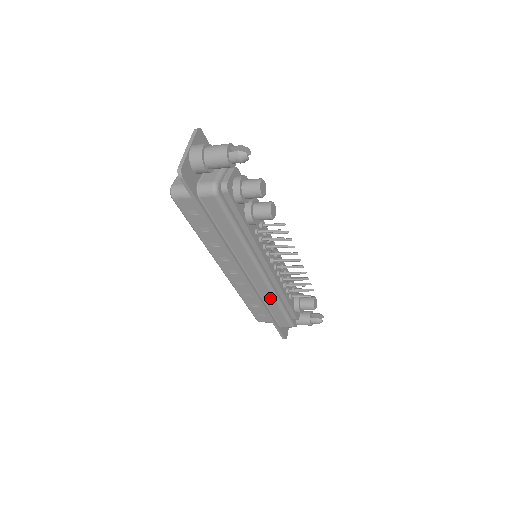
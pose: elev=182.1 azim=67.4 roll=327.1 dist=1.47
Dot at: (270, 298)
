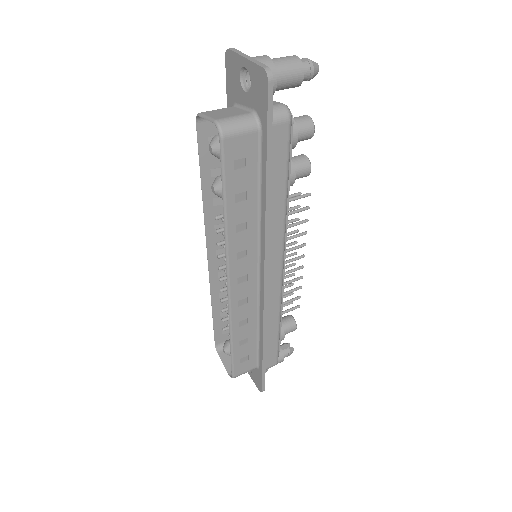
Dot at: (274, 314)
